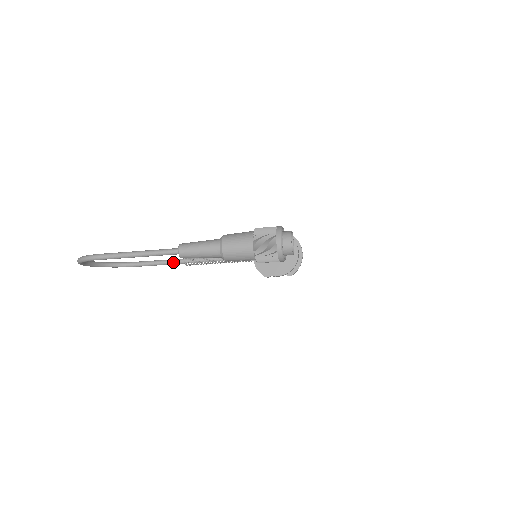
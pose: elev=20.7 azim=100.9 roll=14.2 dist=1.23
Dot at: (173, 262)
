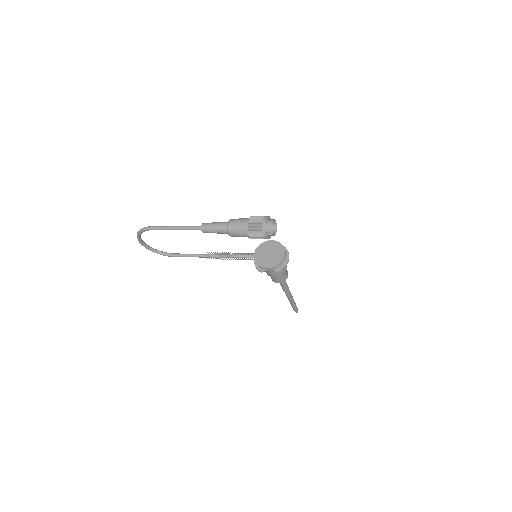
Dot at: (199, 255)
